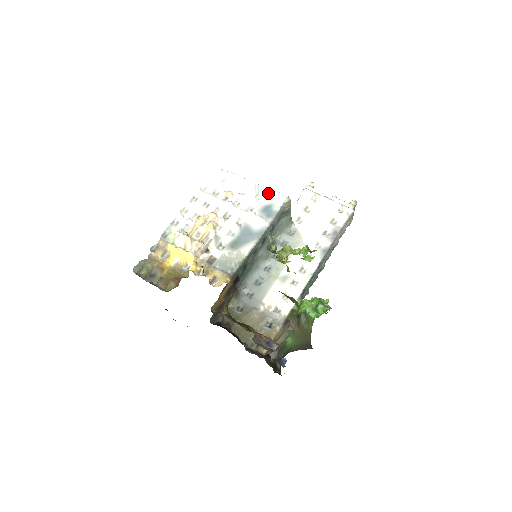
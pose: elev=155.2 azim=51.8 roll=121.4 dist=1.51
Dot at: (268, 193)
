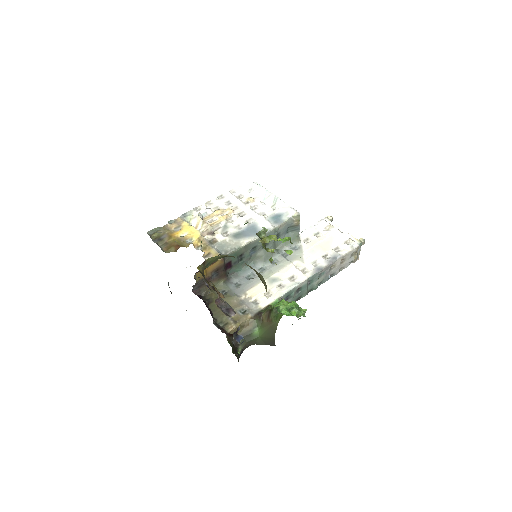
Dot at: (283, 205)
